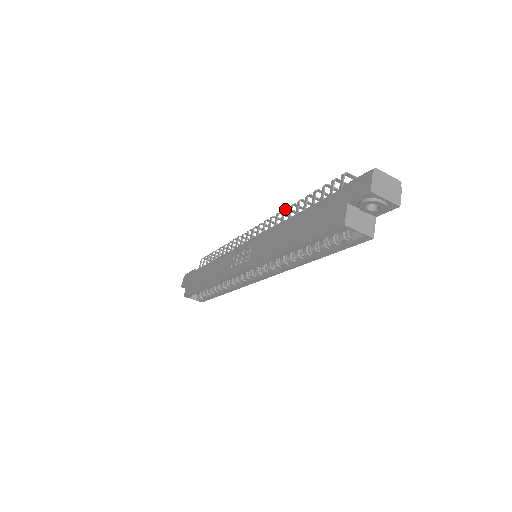
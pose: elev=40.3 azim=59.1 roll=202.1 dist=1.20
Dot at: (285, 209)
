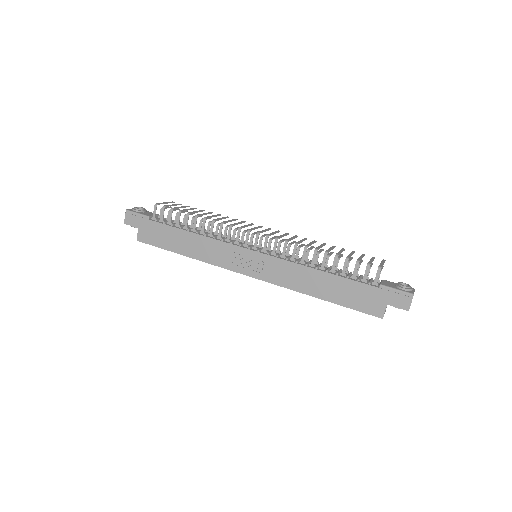
Dot at: occluded
